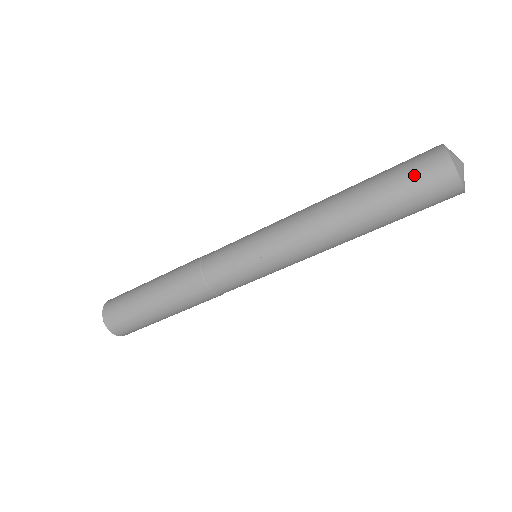
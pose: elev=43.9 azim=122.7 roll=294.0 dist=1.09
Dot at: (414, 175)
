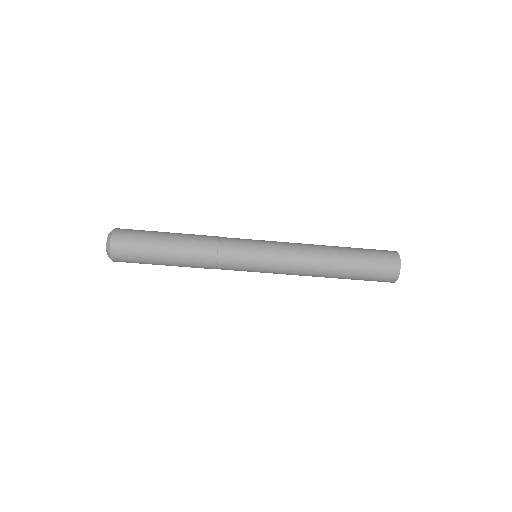
Dot at: (375, 249)
